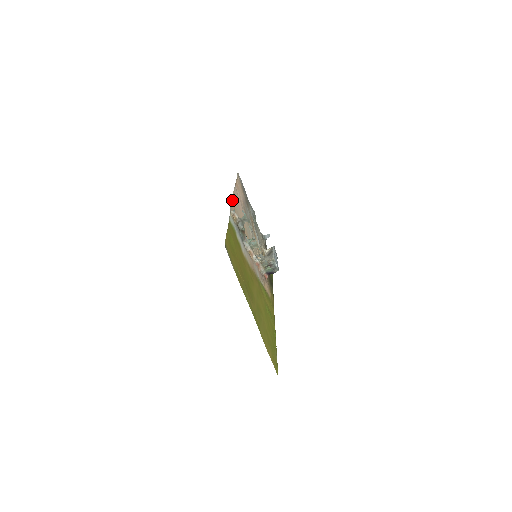
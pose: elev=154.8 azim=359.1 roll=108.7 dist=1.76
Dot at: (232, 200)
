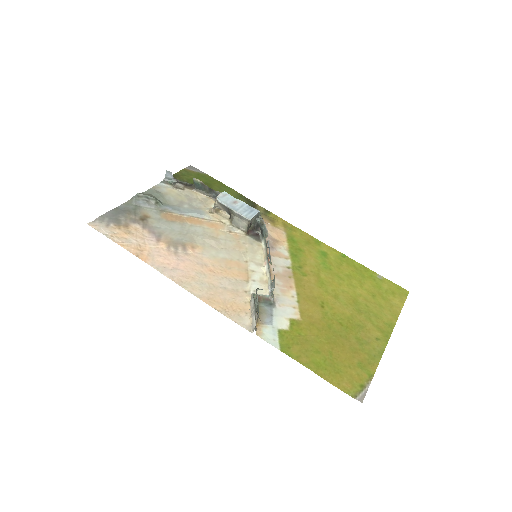
Dot at: (207, 302)
